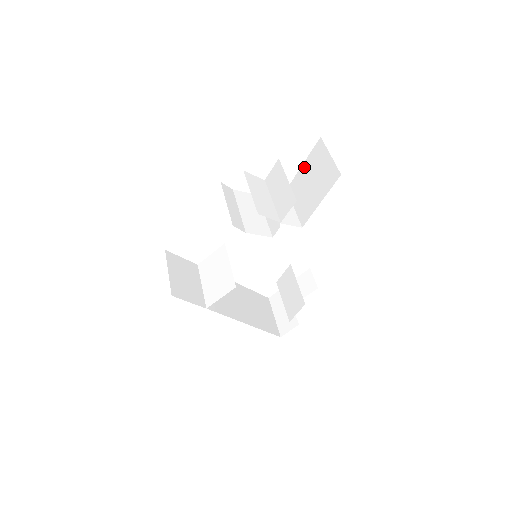
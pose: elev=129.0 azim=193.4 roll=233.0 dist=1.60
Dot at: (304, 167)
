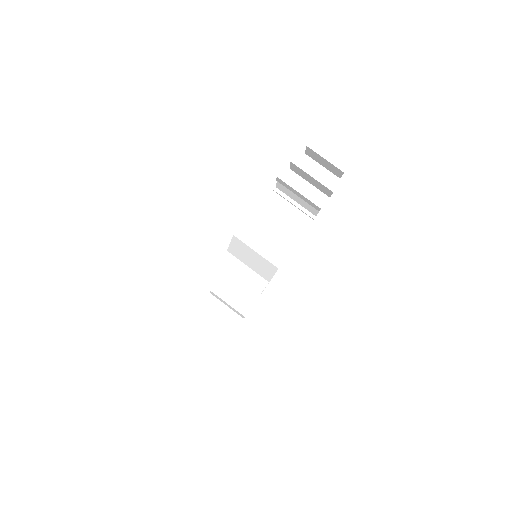
Dot at: occluded
